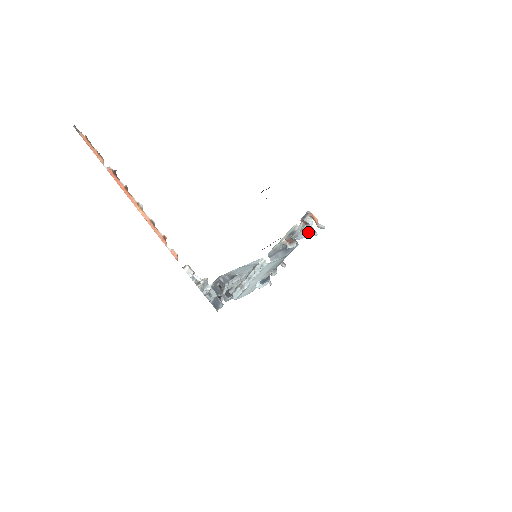
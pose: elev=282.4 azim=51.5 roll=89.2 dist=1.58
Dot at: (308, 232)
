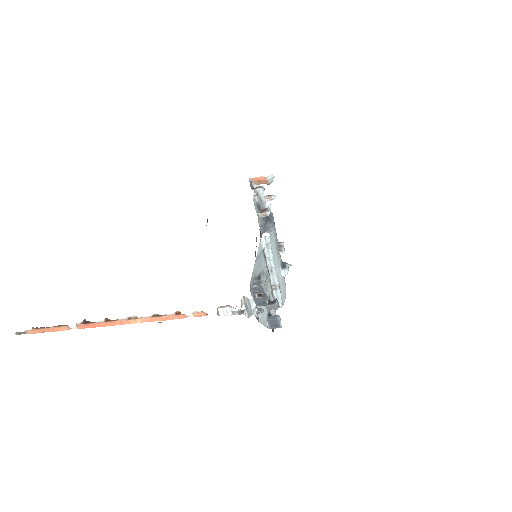
Dot at: occluded
